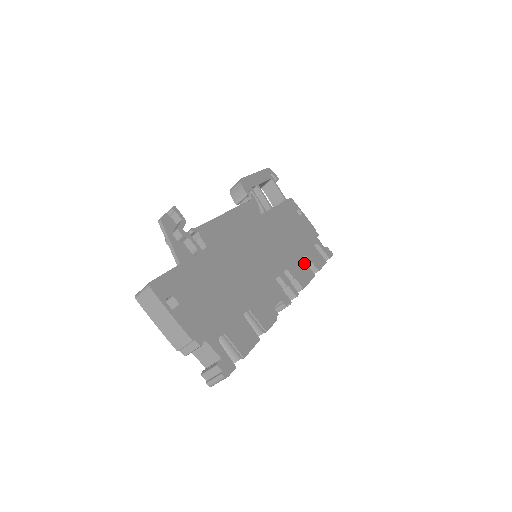
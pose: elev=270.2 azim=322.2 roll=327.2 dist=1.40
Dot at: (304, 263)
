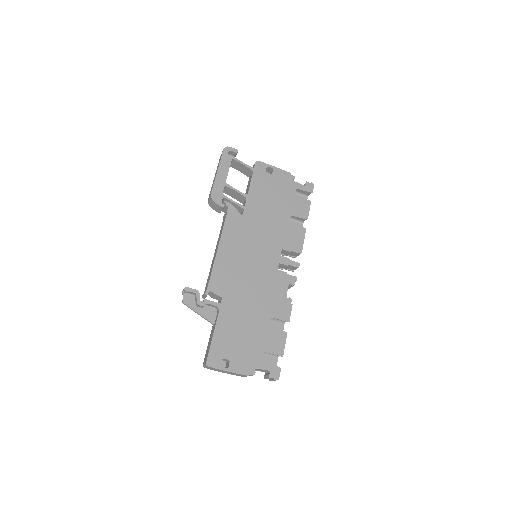
Dot at: (293, 226)
